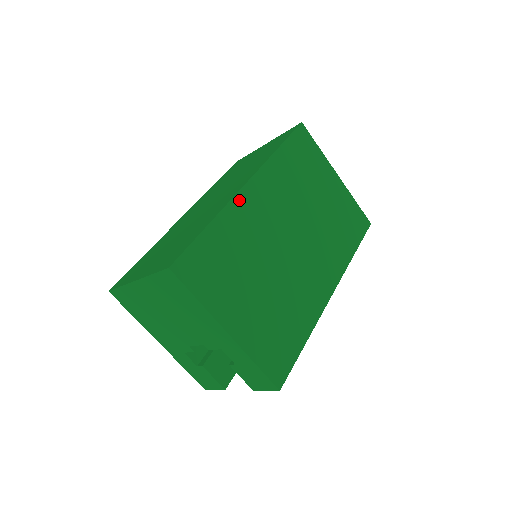
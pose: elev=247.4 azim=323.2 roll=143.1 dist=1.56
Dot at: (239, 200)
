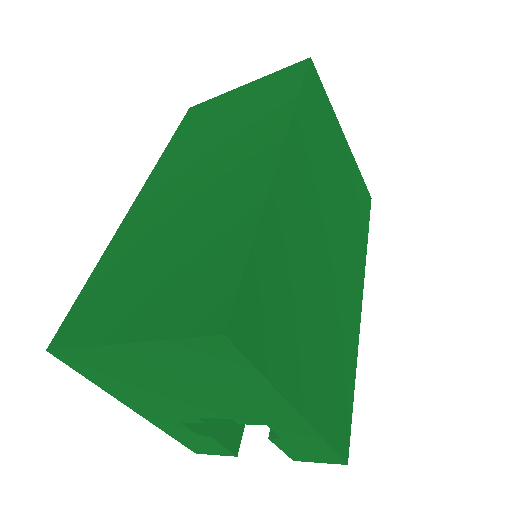
Dot at: (277, 186)
